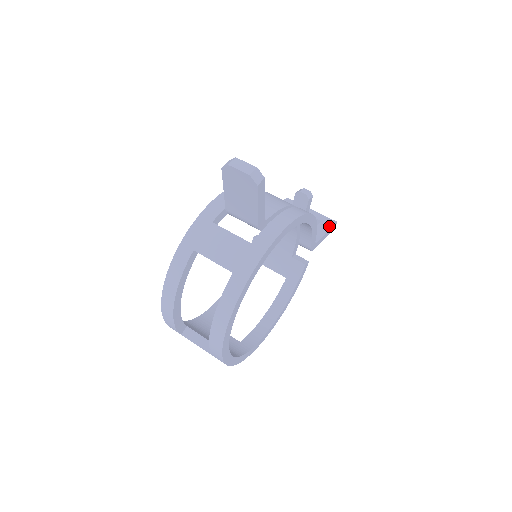
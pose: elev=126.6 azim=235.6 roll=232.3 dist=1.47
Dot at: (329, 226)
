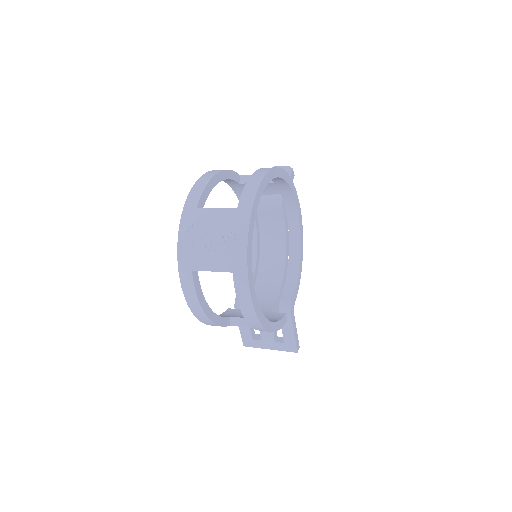
Dot at: occluded
